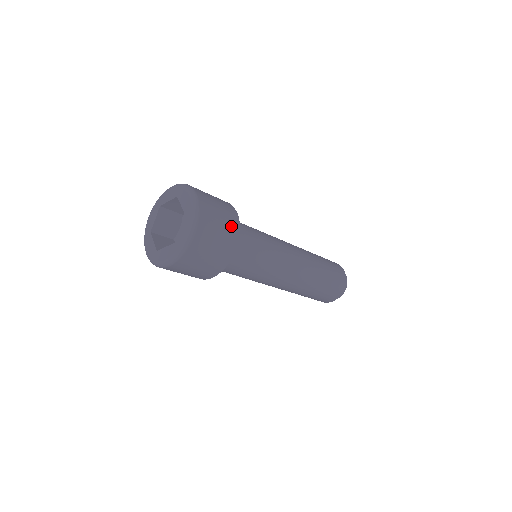
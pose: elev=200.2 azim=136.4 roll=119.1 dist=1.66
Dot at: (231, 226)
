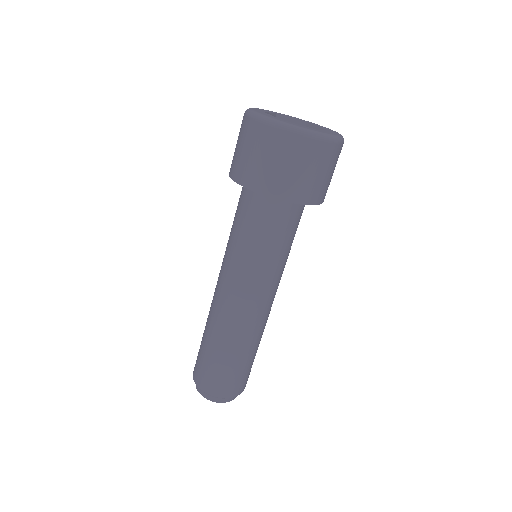
Dot at: (310, 191)
